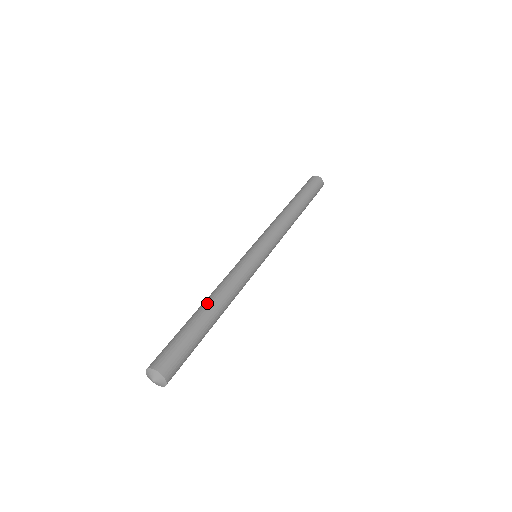
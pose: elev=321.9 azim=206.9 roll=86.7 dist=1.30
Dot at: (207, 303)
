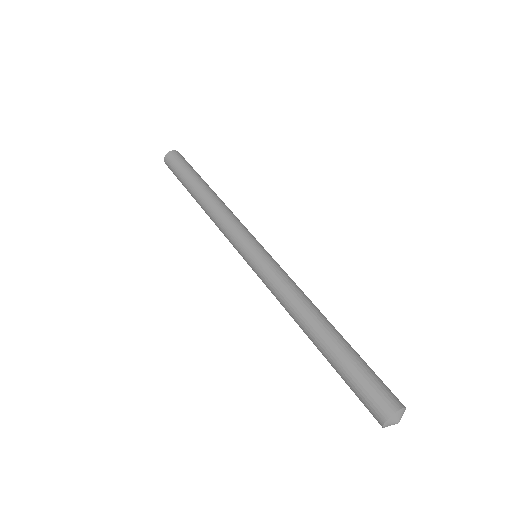
Dot at: (318, 324)
